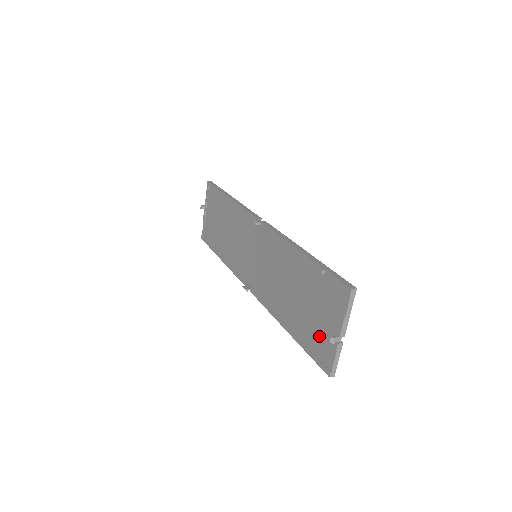
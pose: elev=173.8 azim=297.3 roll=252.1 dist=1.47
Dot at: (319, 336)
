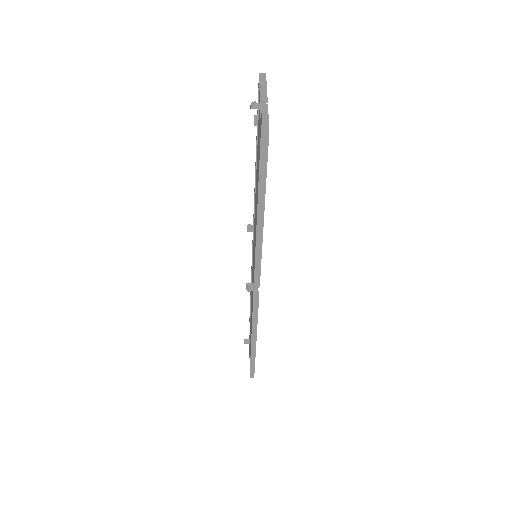
Dot at: occluded
